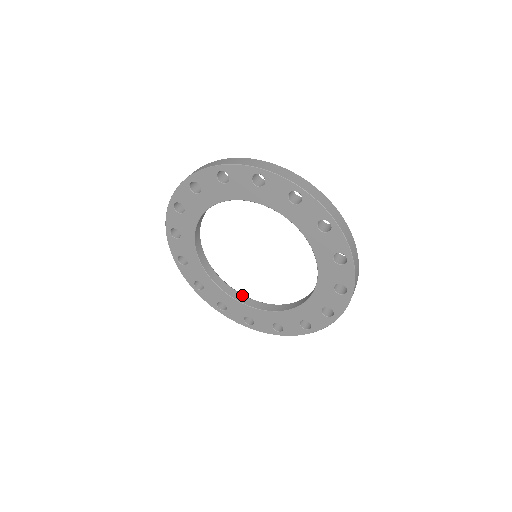
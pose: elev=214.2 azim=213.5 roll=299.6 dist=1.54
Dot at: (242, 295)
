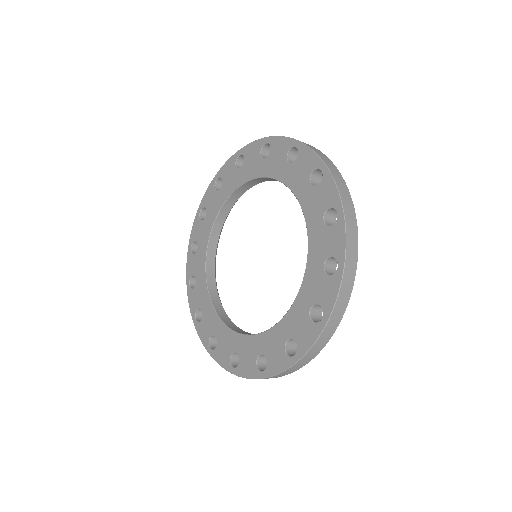
Dot at: occluded
